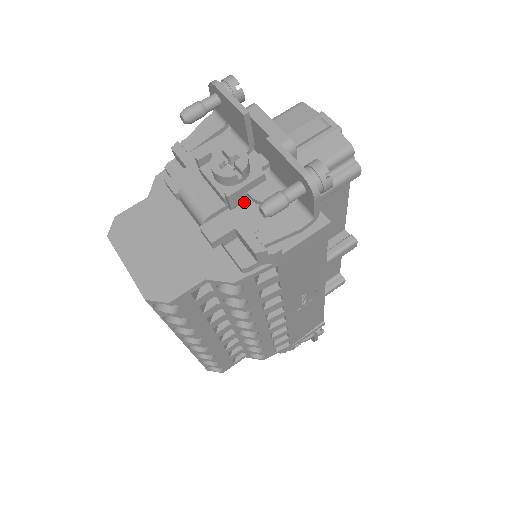
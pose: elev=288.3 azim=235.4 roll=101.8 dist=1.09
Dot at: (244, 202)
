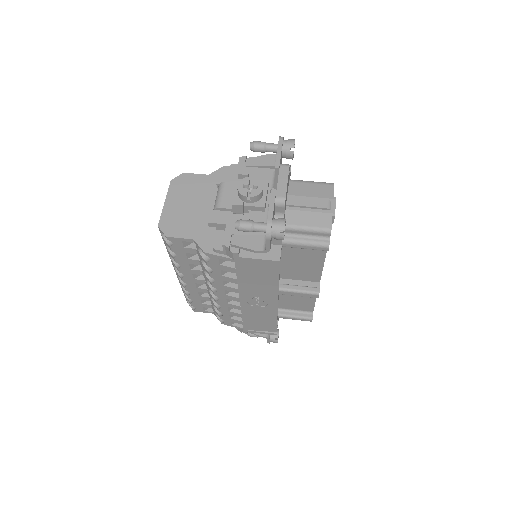
Dot at: (244, 215)
